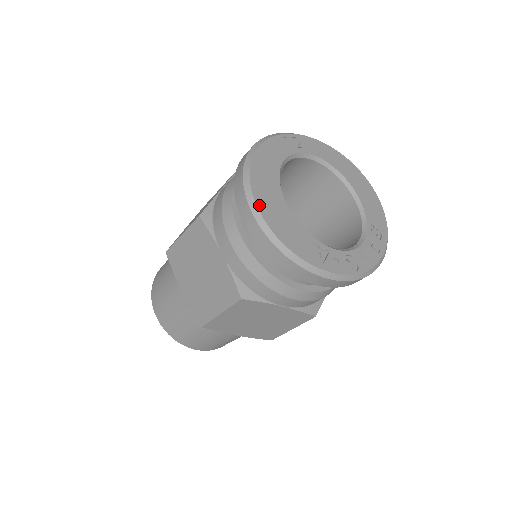
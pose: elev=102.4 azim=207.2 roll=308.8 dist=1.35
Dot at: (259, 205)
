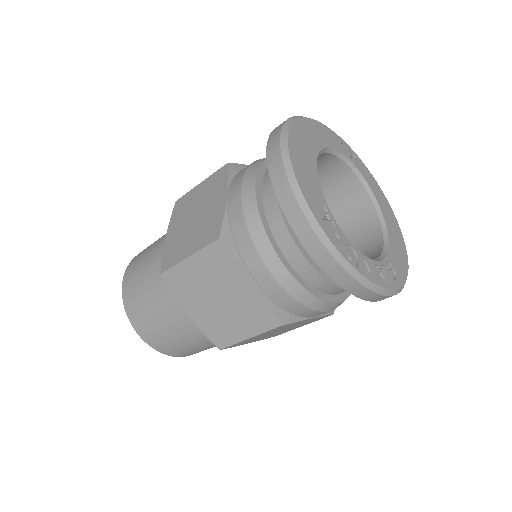
Dot at: (291, 136)
